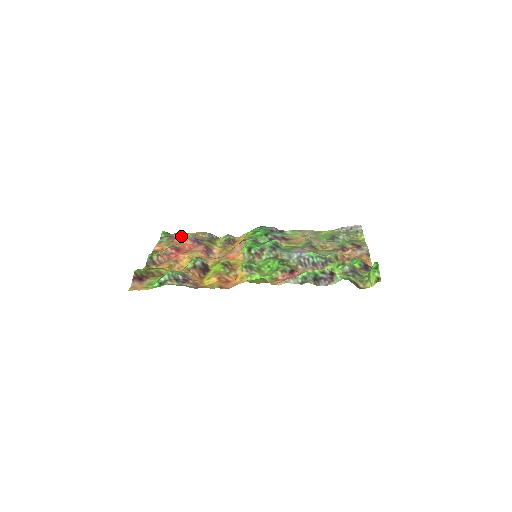
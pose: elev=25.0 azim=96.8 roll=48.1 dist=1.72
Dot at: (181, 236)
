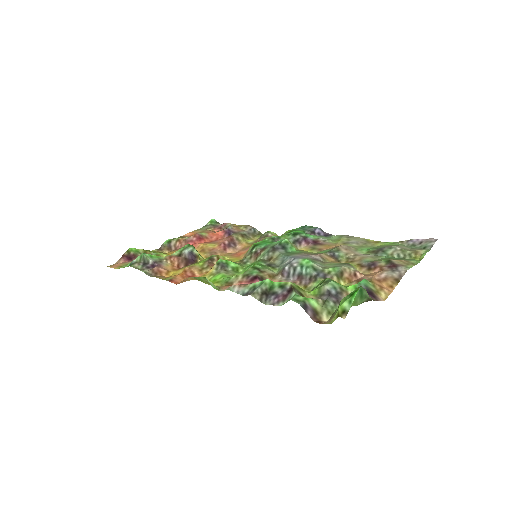
Dot at: (225, 227)
